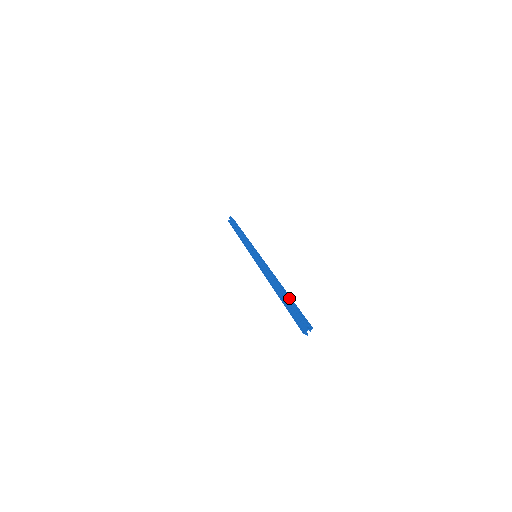
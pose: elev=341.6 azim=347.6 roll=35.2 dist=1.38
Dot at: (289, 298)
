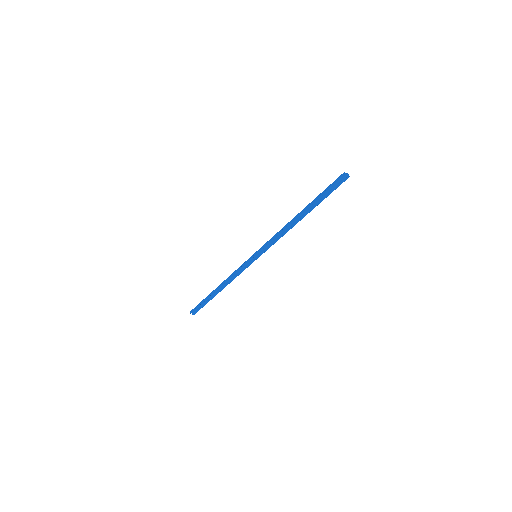
Dot at: (320, 201)
